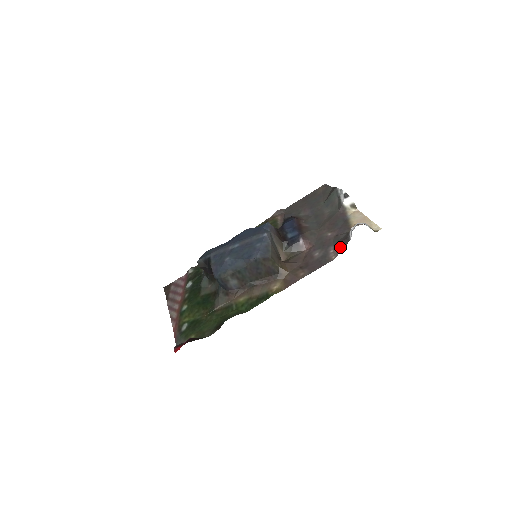
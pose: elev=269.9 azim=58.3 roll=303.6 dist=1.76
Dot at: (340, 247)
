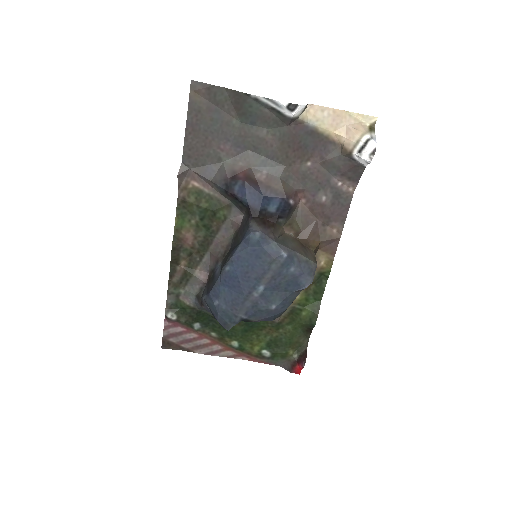
Dot at: (353, 177)
